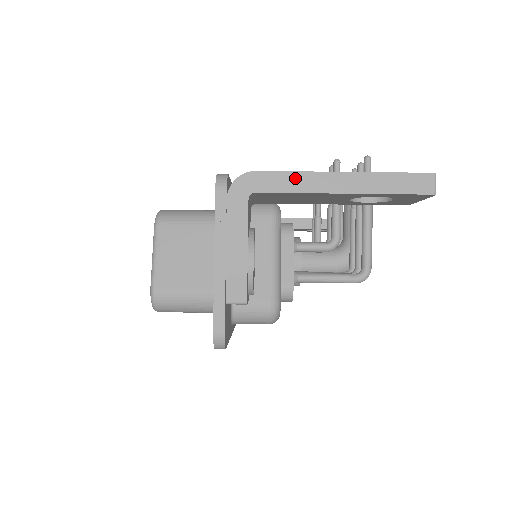
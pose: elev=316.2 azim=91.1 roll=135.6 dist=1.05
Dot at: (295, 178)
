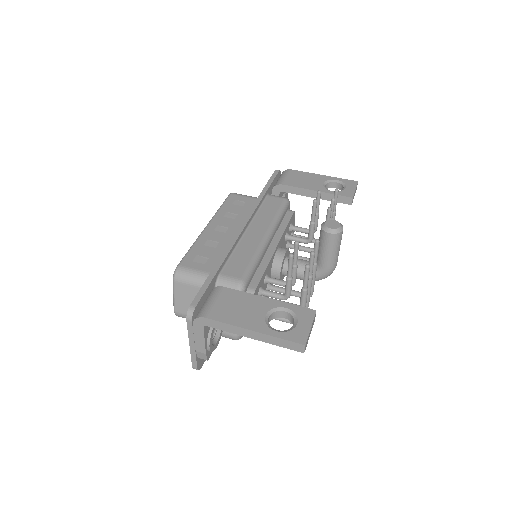
Dot at: (227, 326)
